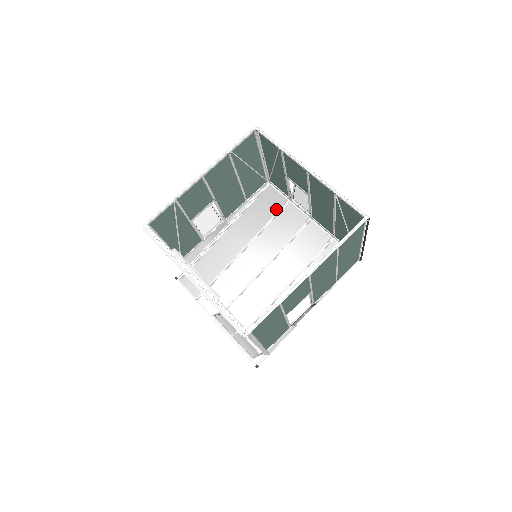
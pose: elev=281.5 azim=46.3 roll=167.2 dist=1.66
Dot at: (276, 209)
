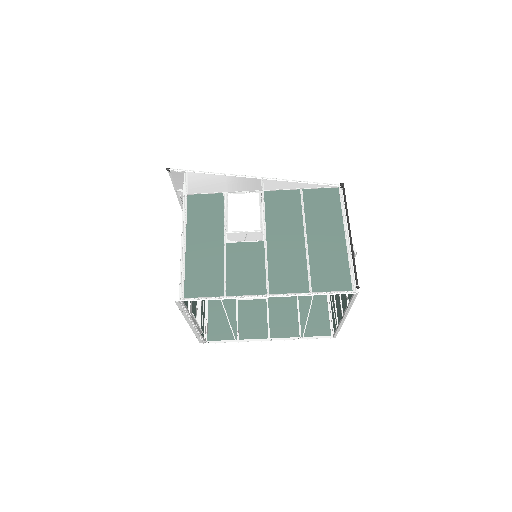
Dot at: occluded
